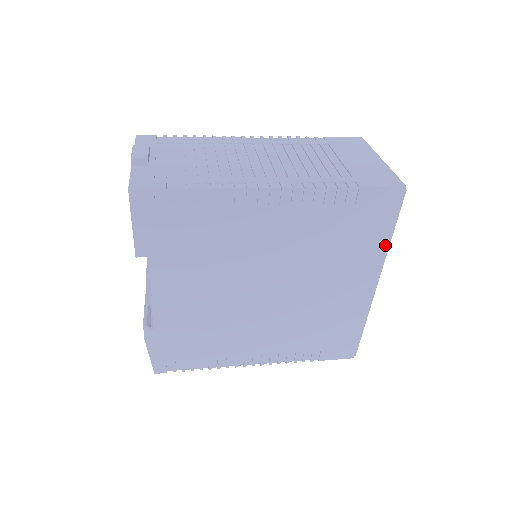
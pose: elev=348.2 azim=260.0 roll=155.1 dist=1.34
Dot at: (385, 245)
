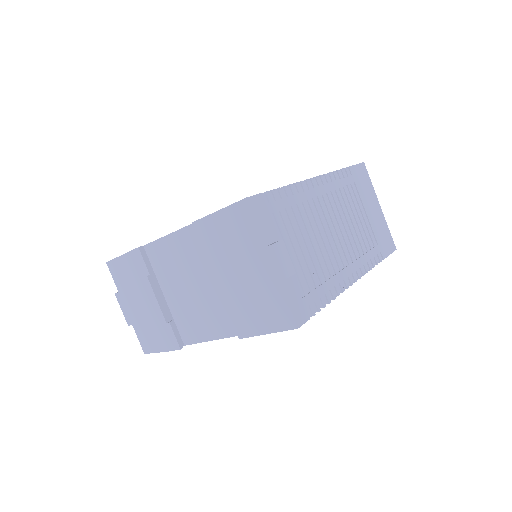
Dot at: occluded
